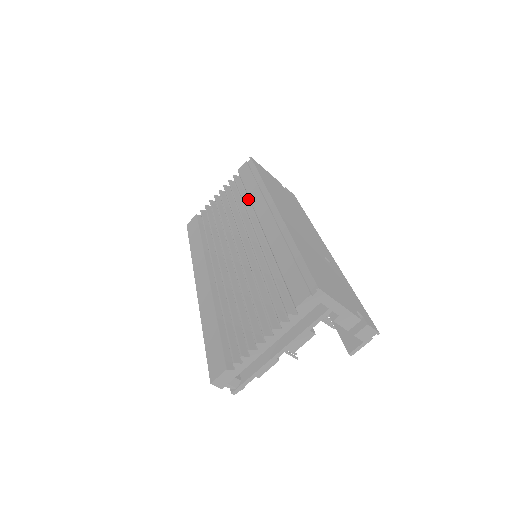
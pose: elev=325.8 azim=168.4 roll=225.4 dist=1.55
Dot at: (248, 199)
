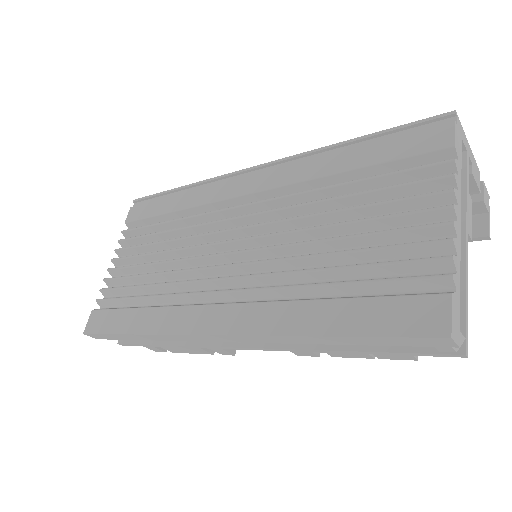
Dot at: occluded
